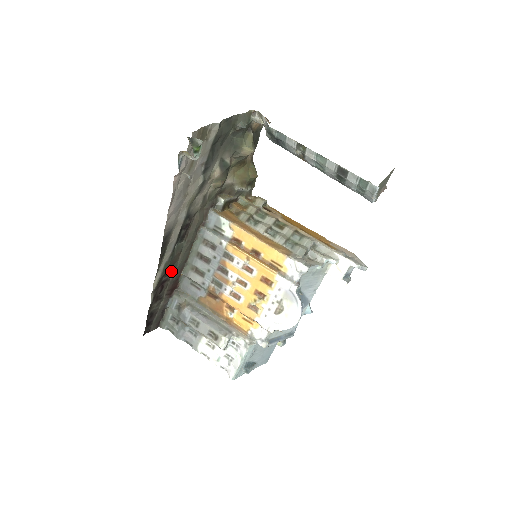
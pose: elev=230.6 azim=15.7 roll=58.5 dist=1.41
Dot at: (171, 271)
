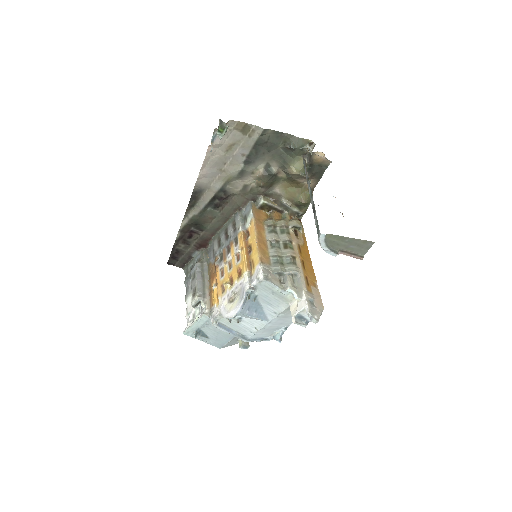
Dot at: (202, 228)
